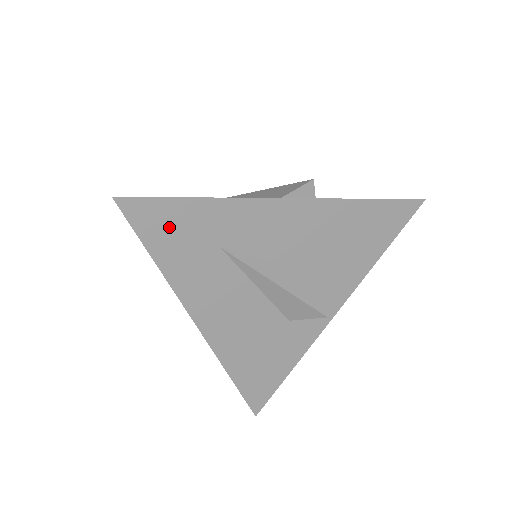
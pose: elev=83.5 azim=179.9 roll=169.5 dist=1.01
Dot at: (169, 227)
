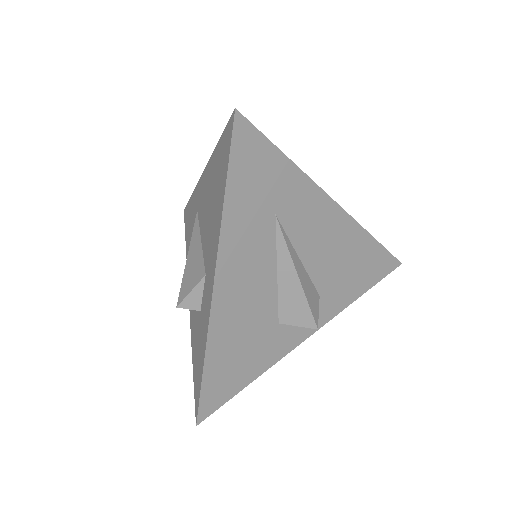
Dot at: (255, 169)
